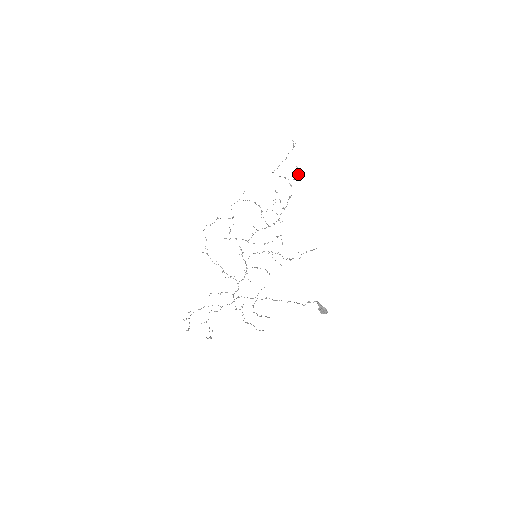
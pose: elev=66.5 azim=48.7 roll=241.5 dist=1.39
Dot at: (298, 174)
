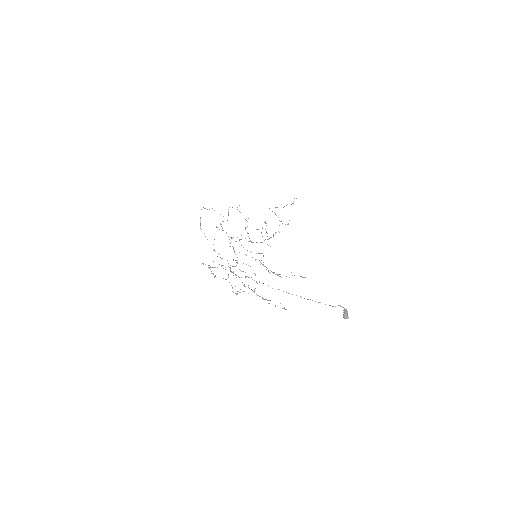
Dot at: occluded
